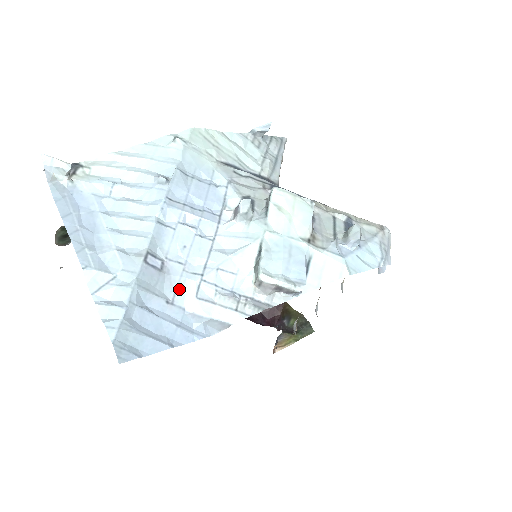
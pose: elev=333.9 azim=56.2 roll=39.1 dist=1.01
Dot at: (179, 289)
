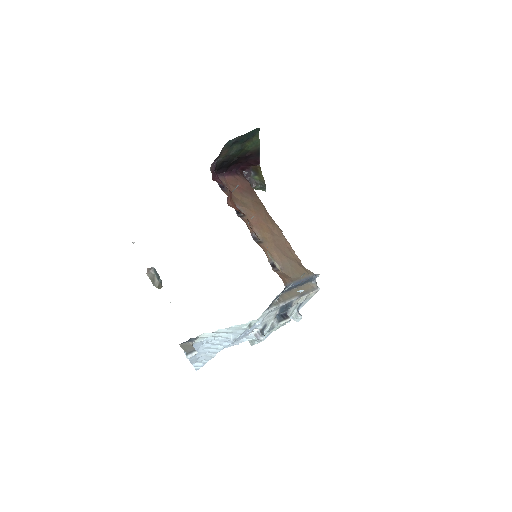
Dot at: occluded
